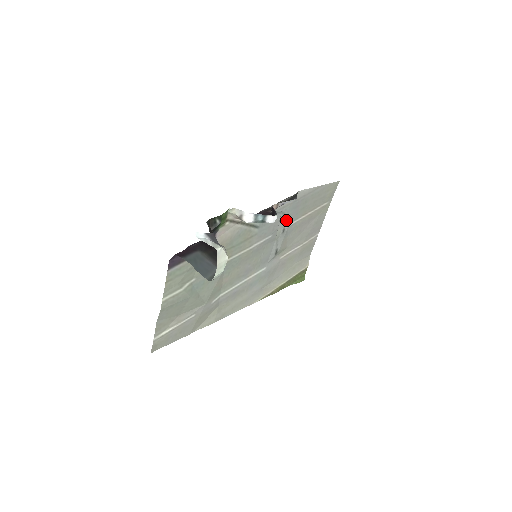
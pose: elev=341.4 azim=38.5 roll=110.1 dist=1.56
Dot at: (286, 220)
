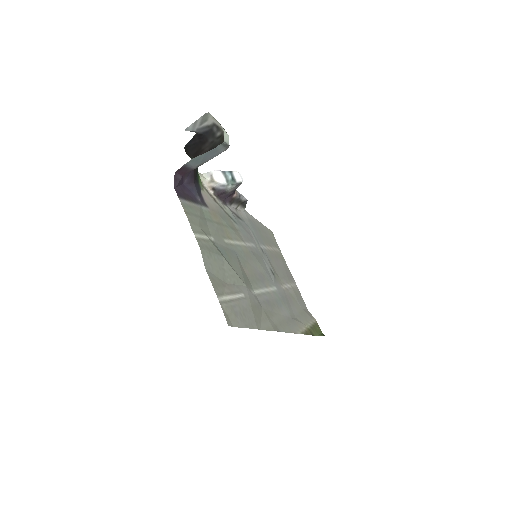
Dot at: (256, 238)
